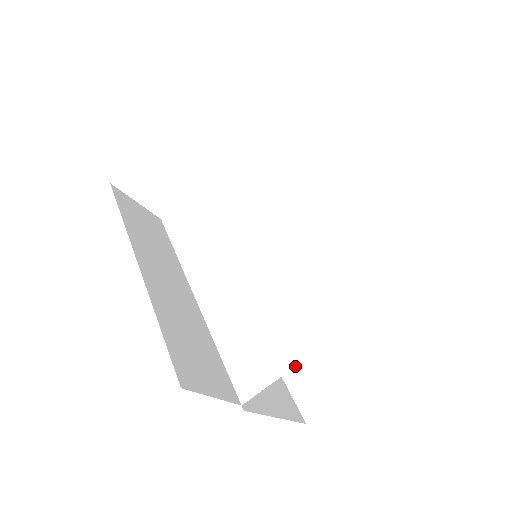
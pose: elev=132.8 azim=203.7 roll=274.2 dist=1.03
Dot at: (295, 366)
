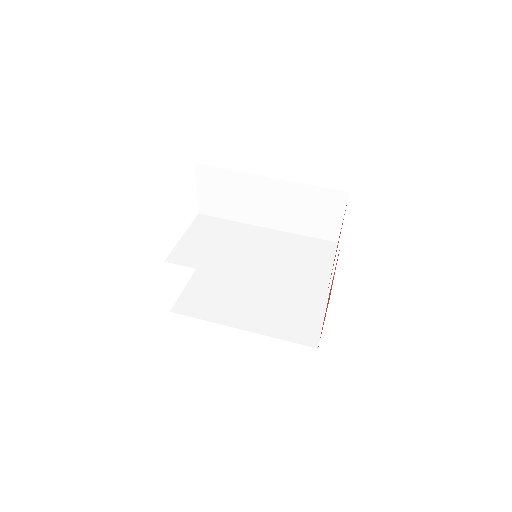
Dot at: (285, 331)
